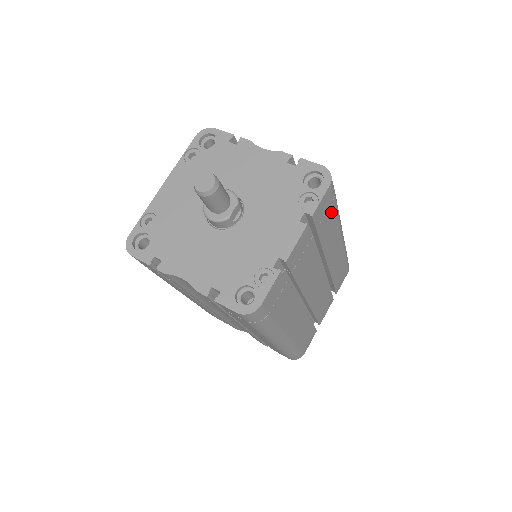
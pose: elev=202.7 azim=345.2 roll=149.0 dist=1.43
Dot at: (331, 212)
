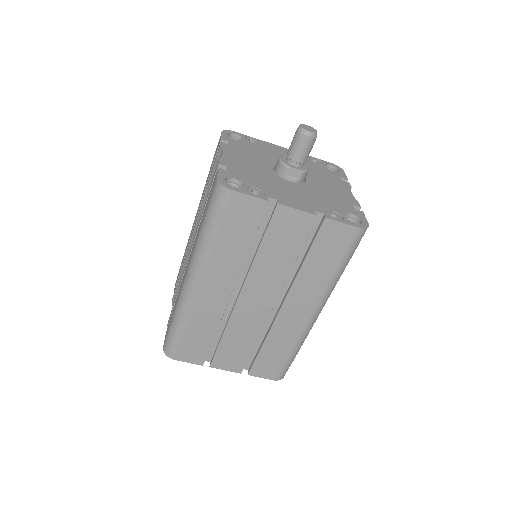
Dot at: (334, 258)
